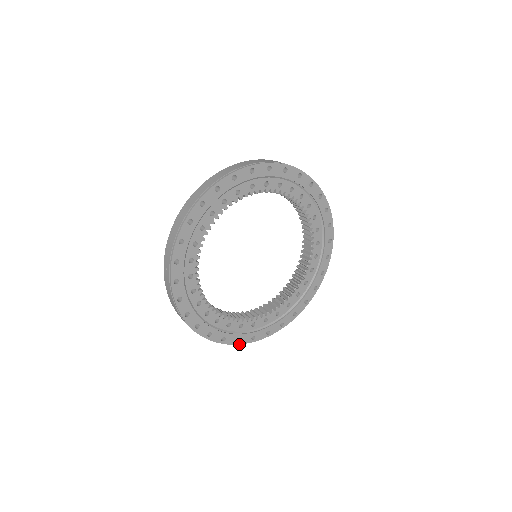
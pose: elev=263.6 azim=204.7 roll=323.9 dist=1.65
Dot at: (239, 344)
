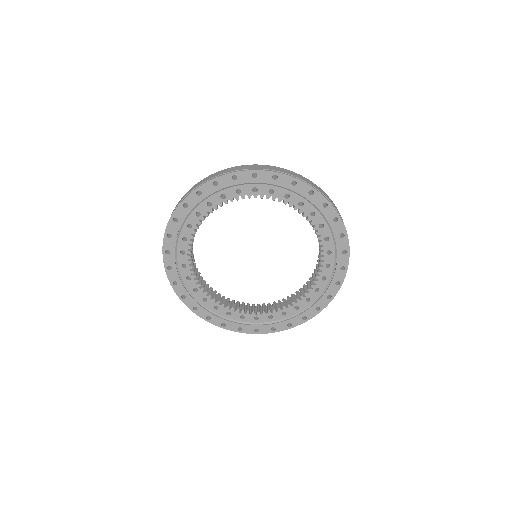
Dot at: (181, 300)
